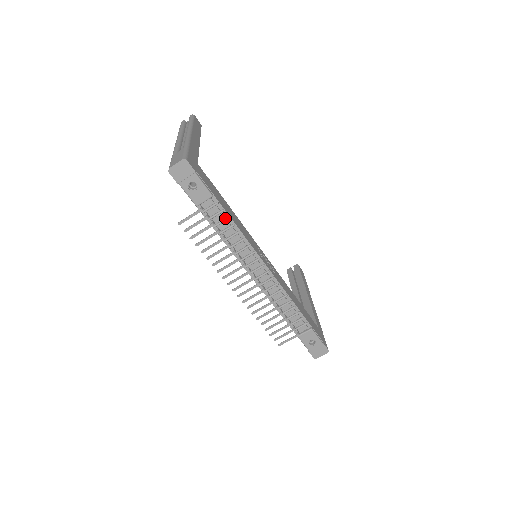
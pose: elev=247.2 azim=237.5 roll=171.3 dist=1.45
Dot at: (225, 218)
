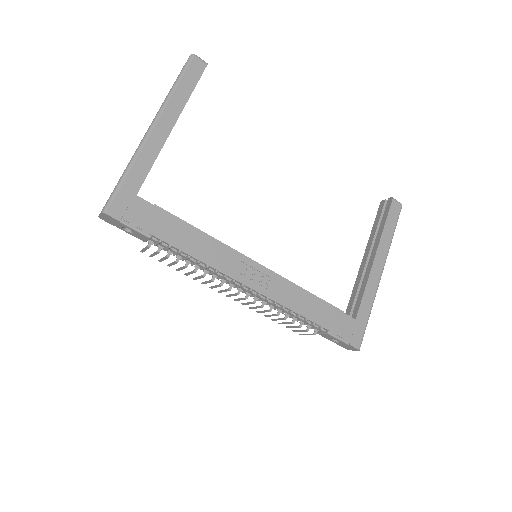
Dot at: (177, 251)
